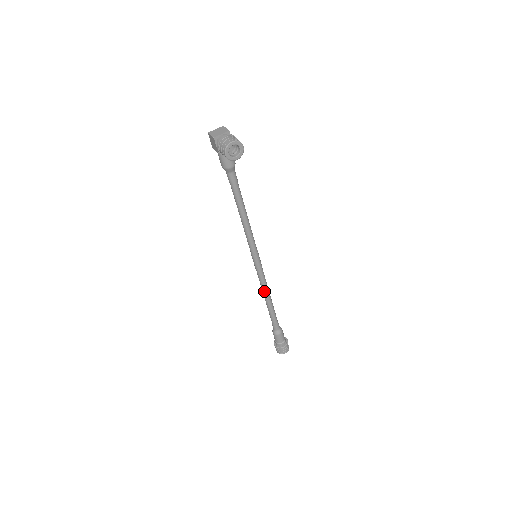
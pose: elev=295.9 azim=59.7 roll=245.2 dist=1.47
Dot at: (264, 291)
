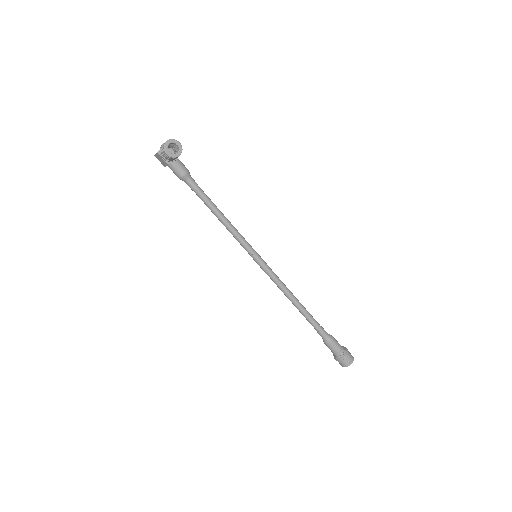
Dot at: (285, 293)
